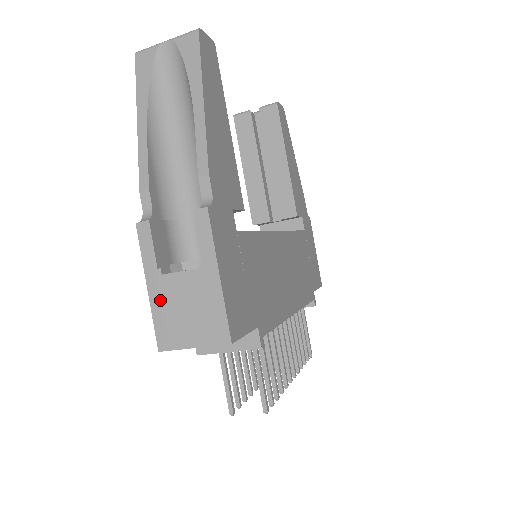
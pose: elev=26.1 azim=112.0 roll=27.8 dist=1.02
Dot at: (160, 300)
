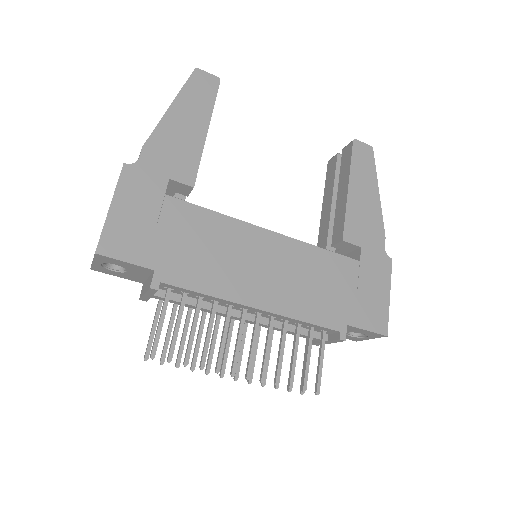
Dot at: occluded
